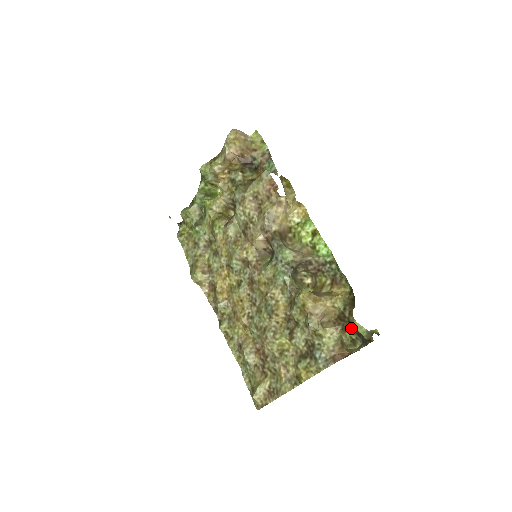
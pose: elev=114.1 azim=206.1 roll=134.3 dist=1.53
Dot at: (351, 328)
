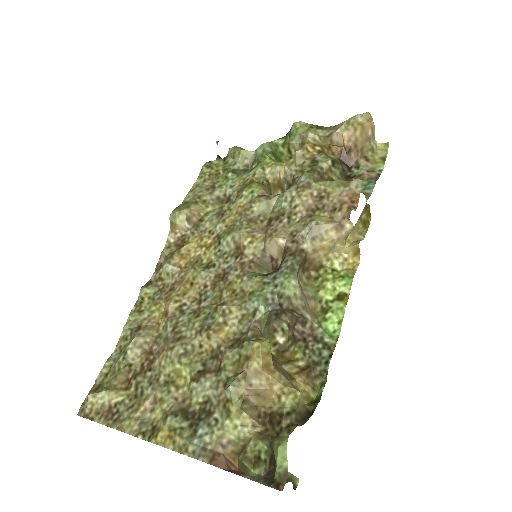
Dot at: (271, 443)
